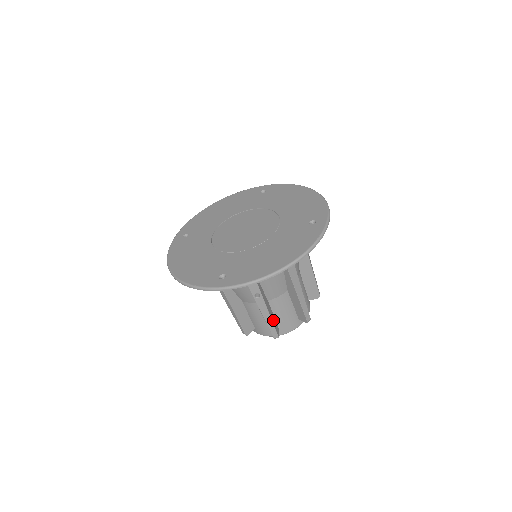
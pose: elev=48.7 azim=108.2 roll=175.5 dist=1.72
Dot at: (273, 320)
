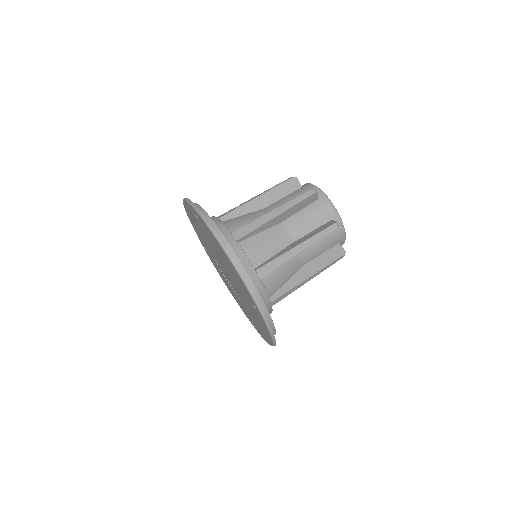
Dot at: occluded
